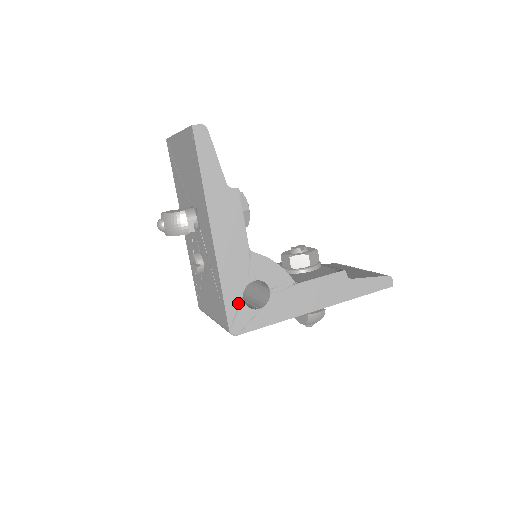
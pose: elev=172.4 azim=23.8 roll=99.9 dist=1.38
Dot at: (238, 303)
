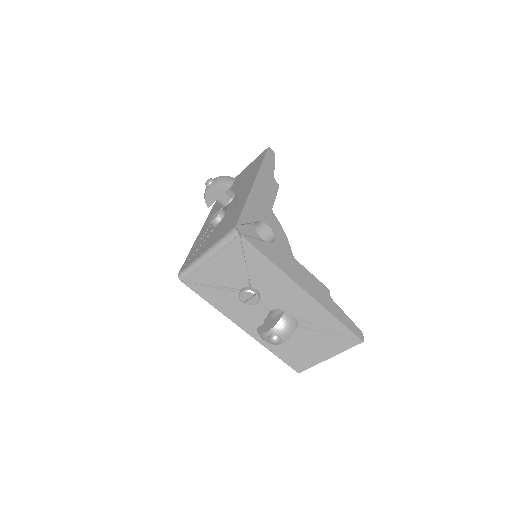
Dot at: (251, 221)
